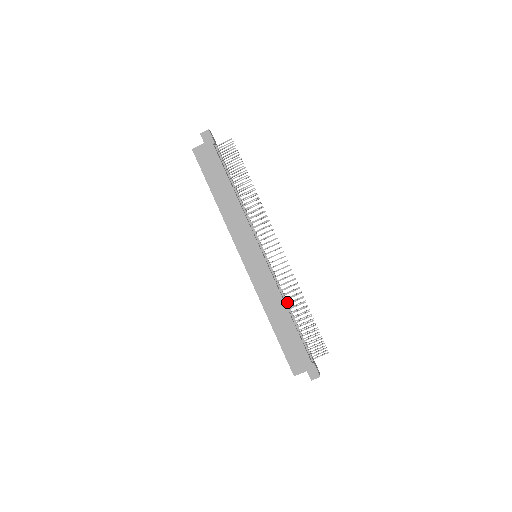
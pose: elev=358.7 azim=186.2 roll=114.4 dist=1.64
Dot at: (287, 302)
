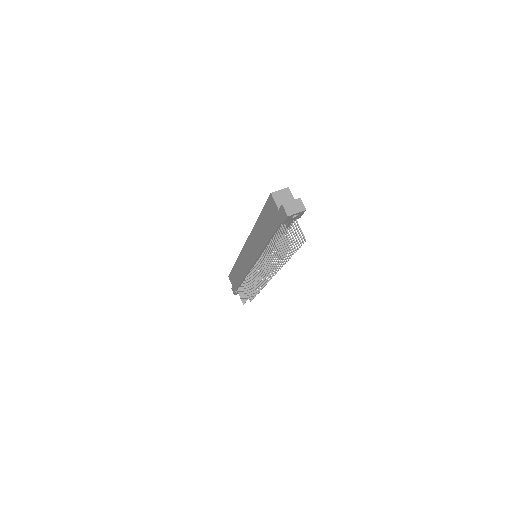
Dot at: occluded
